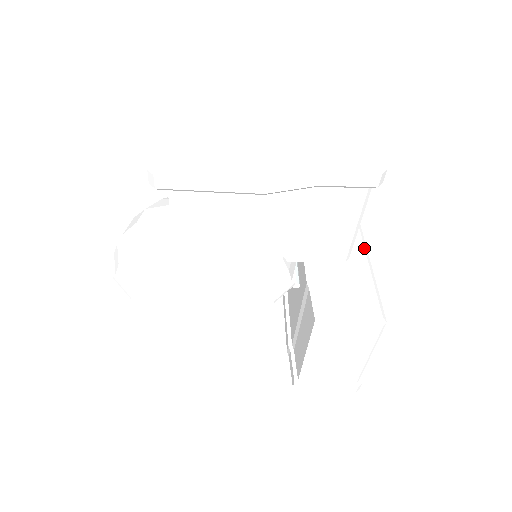
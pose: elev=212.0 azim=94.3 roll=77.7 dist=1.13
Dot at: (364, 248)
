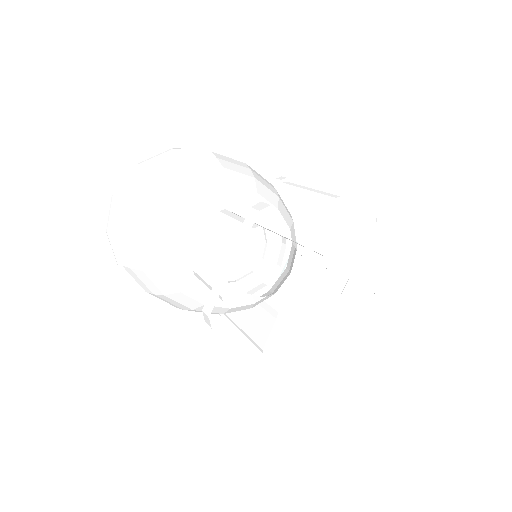
Dot at: (342, 291)
